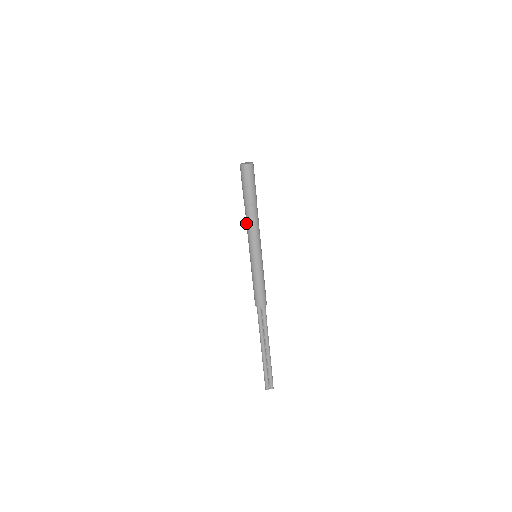
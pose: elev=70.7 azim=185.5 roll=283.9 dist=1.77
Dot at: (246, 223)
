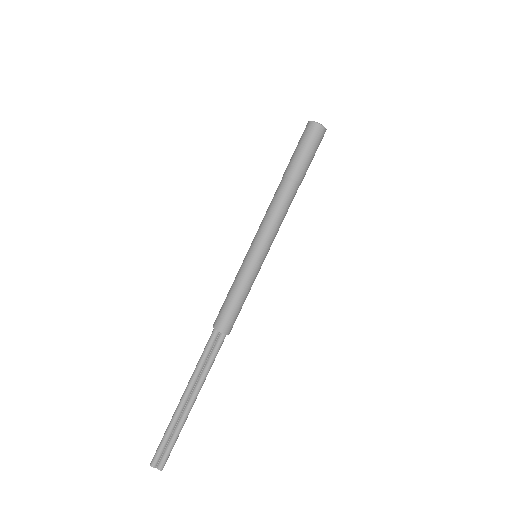
Dot at: occluded
